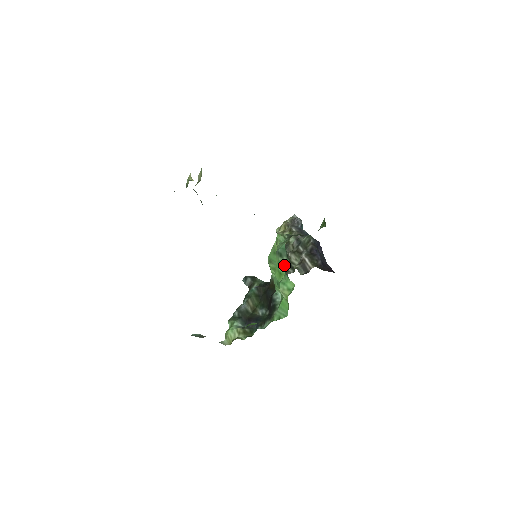
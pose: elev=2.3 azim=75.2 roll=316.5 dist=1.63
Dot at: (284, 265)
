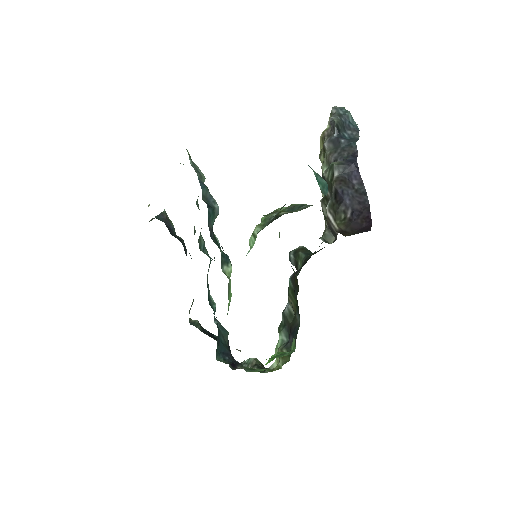
Dot at: occluded
